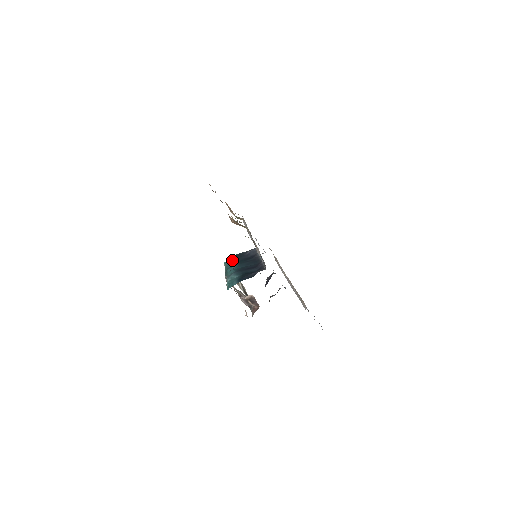
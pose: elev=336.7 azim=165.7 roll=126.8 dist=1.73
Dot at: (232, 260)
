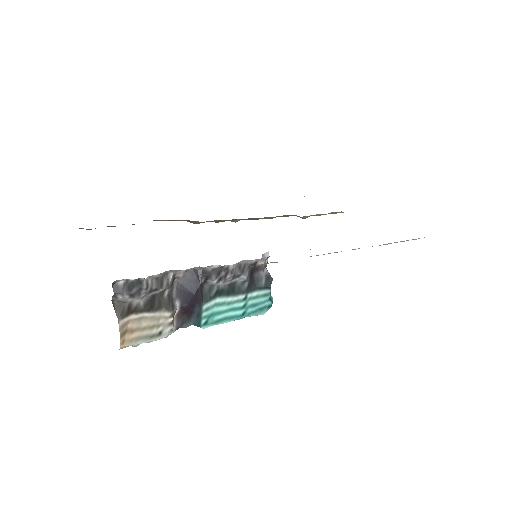
Dot at: occluded
